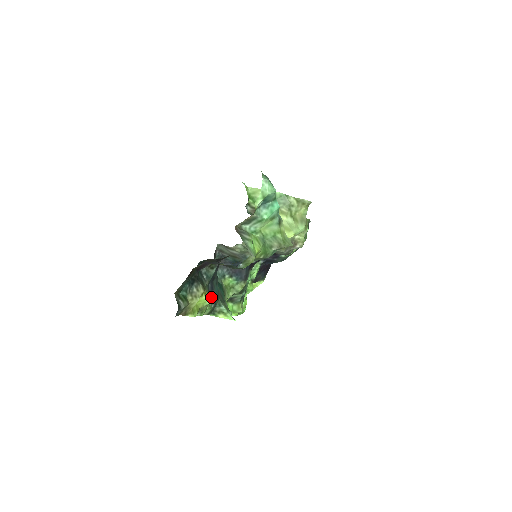
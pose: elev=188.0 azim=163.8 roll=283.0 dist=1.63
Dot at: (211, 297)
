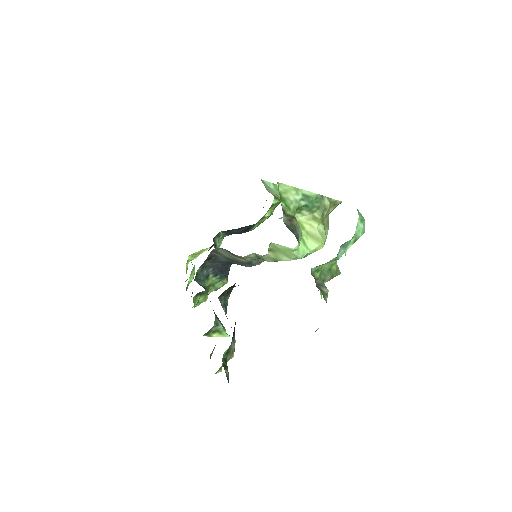
Dot at: occluded
